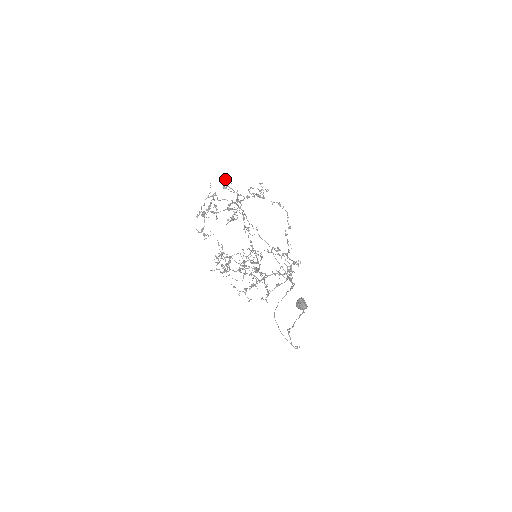
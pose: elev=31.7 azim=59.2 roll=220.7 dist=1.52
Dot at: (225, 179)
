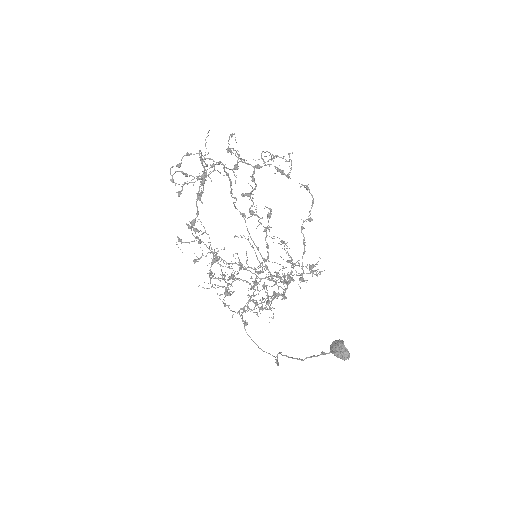
Dot at: (230, 135)
